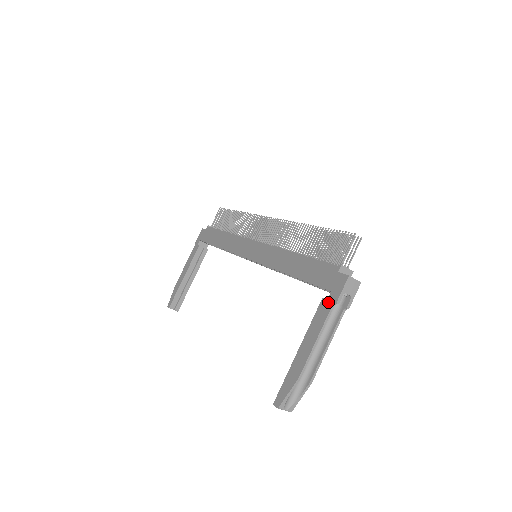
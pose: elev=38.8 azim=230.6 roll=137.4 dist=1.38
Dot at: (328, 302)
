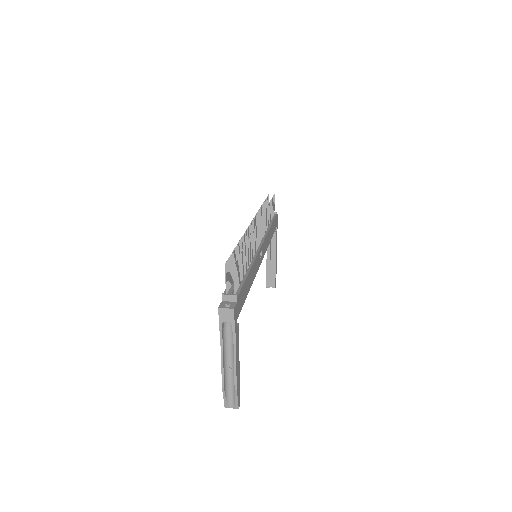
Dot at: occluded
